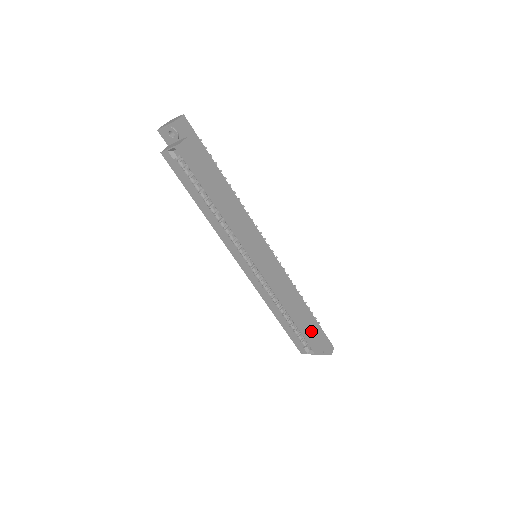
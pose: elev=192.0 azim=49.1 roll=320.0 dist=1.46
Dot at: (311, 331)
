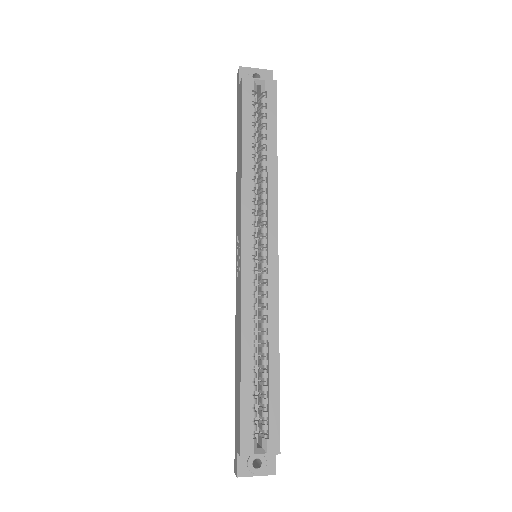
Dot at: occluded
